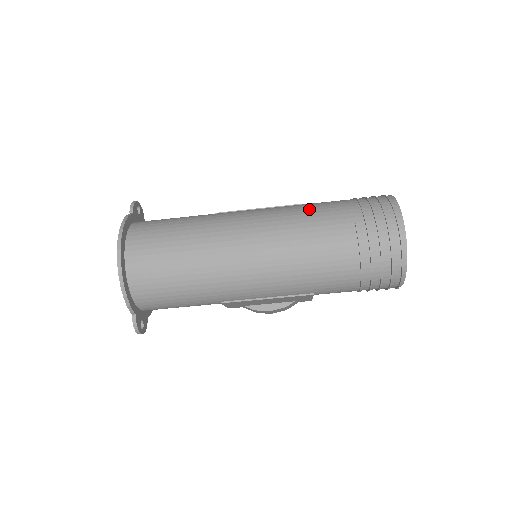
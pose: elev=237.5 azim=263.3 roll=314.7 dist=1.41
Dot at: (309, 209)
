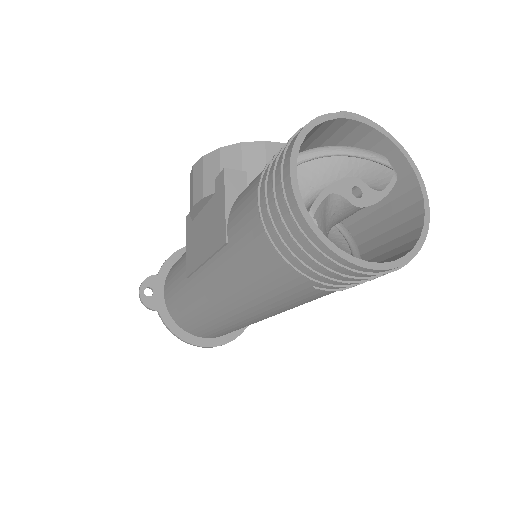
Dot at: (250, 282)
